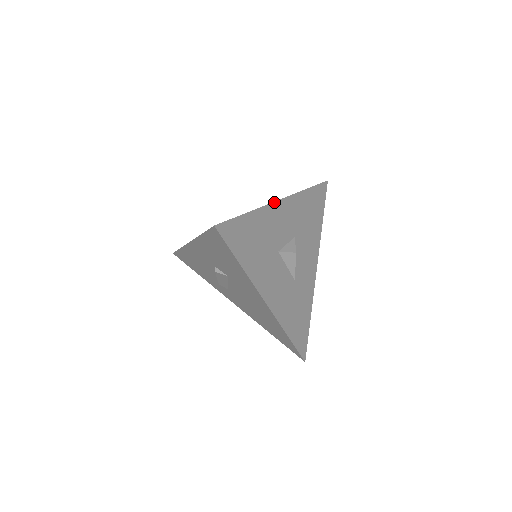
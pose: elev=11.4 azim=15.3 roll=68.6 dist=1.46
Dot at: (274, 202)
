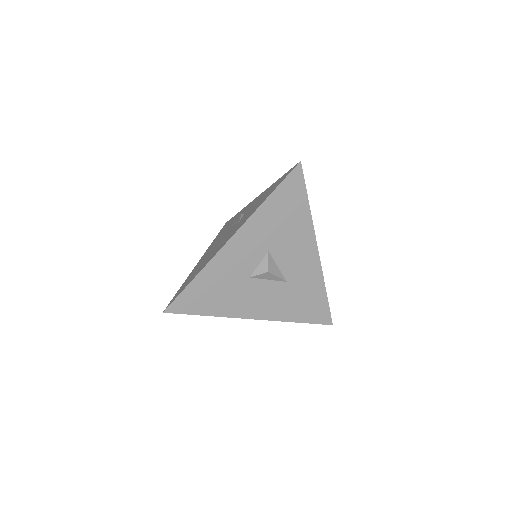
Dot at: (222, 247)
